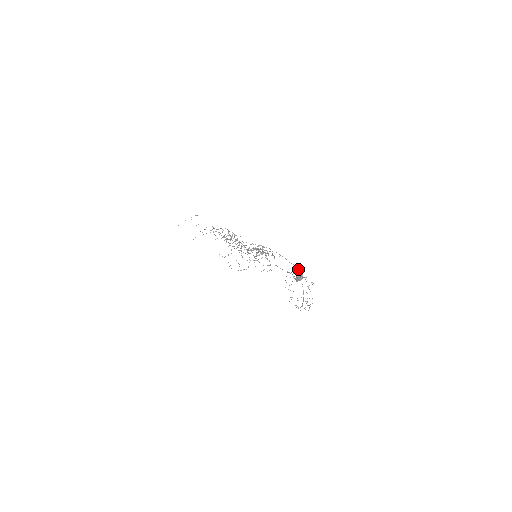
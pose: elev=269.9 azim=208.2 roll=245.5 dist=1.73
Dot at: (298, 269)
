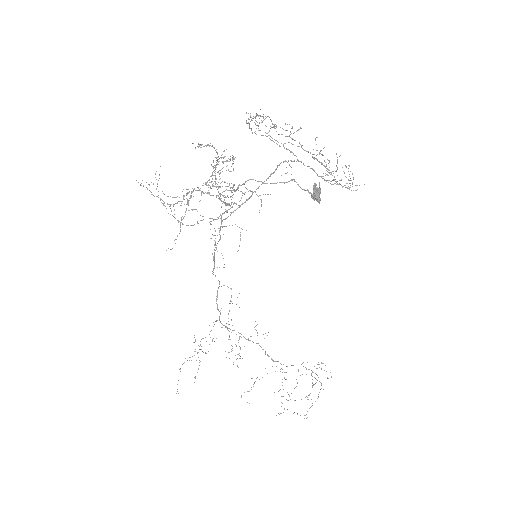
Dot at: (269, 130)
